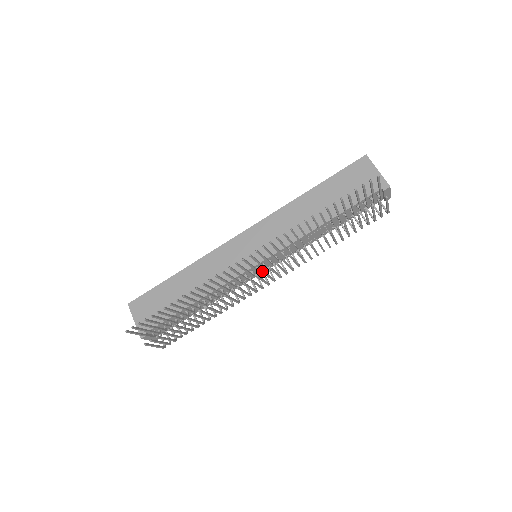
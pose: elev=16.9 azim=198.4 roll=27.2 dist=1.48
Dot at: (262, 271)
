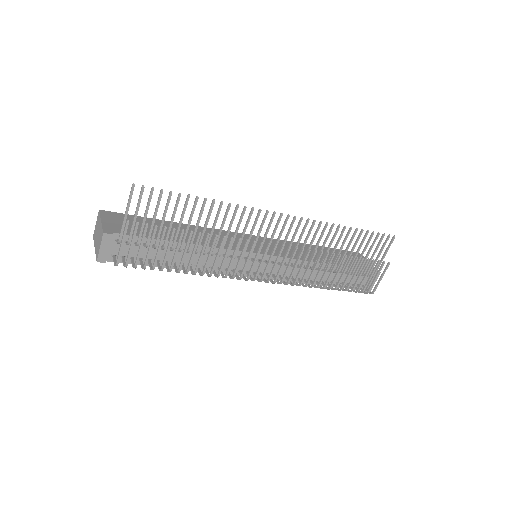
Dot at: (254, 272)
